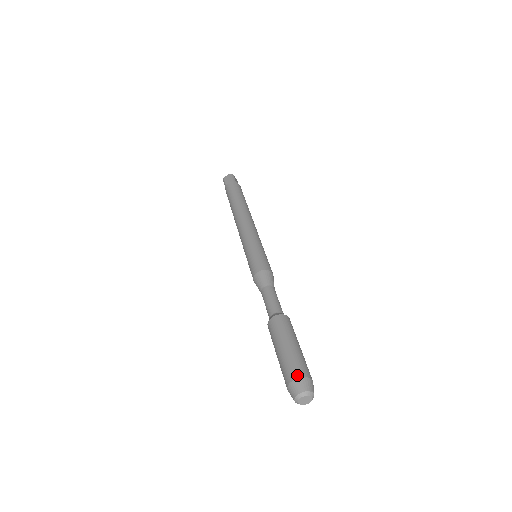
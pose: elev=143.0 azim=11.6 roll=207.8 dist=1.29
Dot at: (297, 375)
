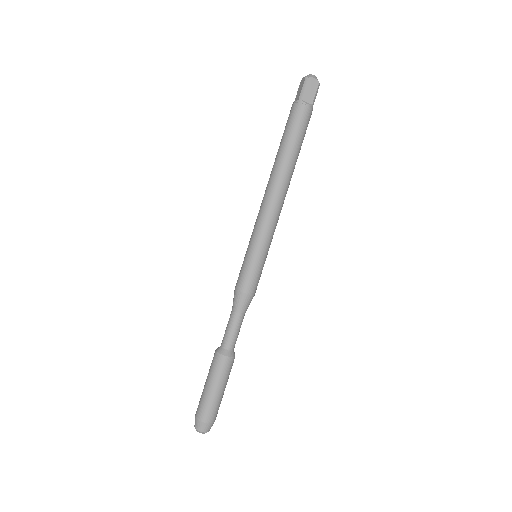
Dot at: (196, 415)
